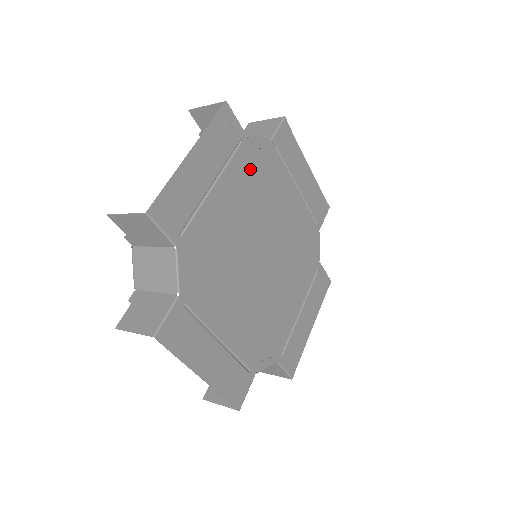
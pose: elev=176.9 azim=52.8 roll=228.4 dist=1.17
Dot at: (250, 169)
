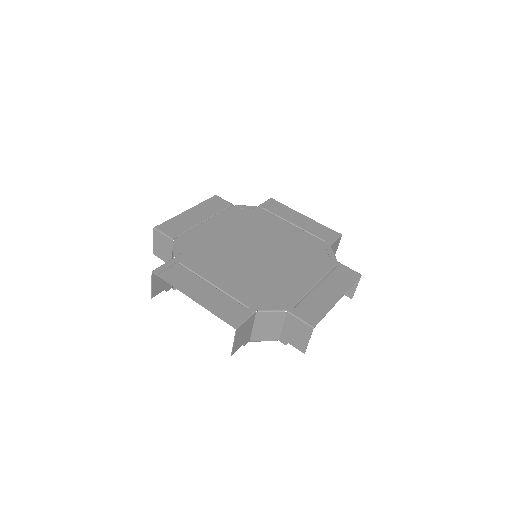
Dot at: (239, 216)
